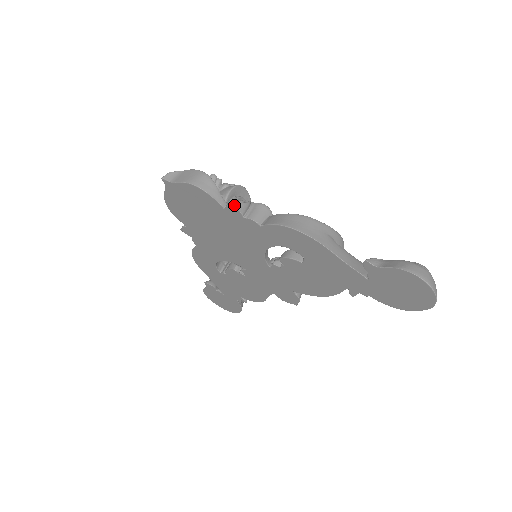
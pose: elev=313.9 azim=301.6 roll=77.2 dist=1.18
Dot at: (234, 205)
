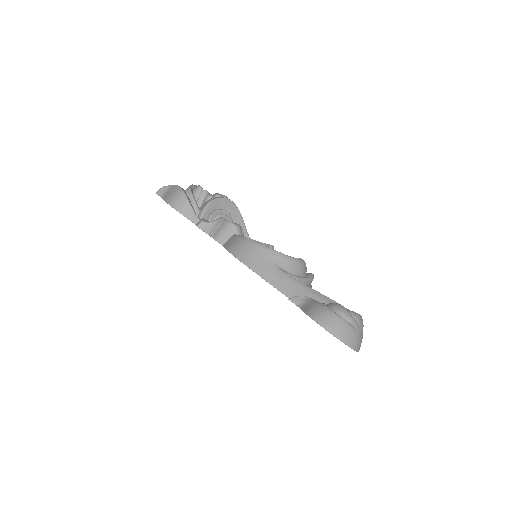
Dot at: (198, 227)
